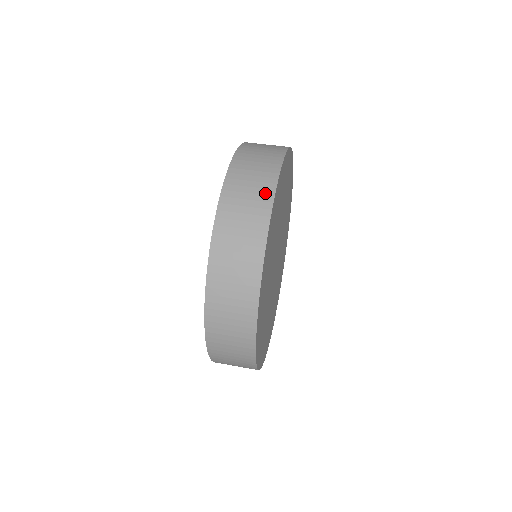
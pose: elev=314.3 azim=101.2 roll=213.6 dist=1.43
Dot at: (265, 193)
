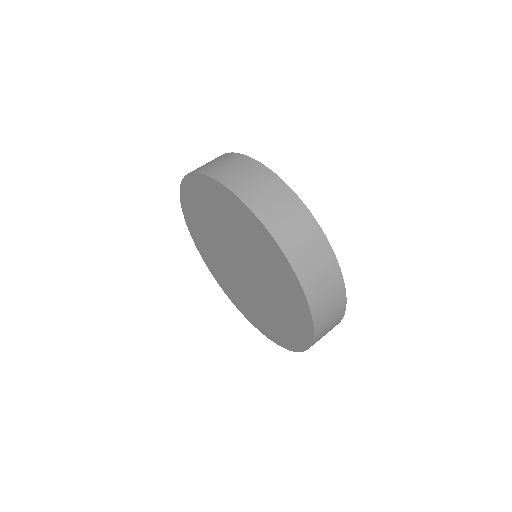
Dot at: (318, 238)
